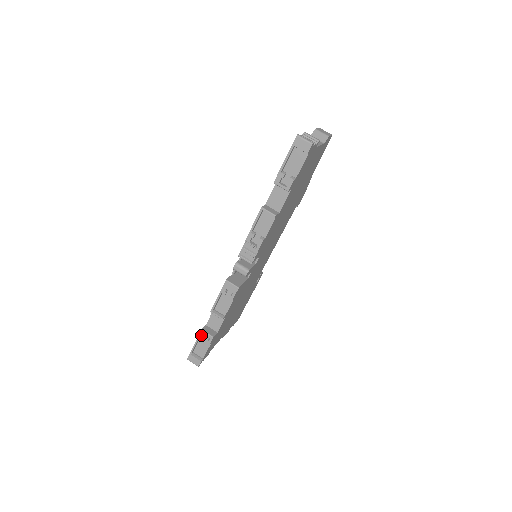
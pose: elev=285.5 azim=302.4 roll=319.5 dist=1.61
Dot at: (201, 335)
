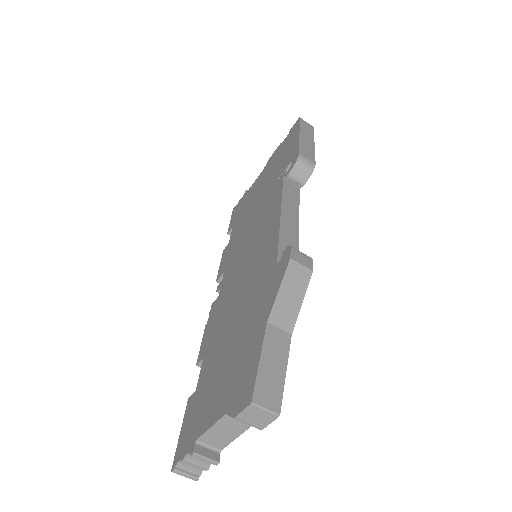
Dot at: occluded
